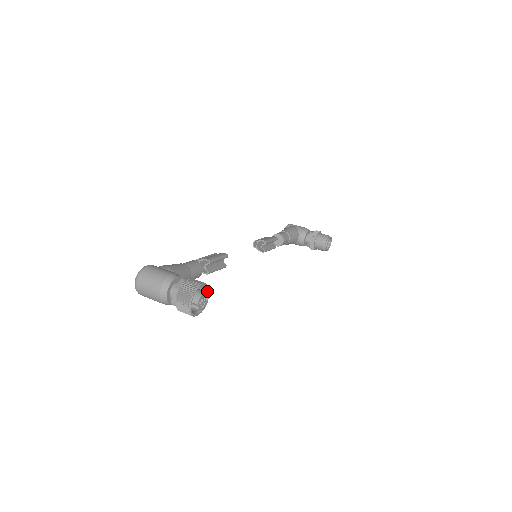
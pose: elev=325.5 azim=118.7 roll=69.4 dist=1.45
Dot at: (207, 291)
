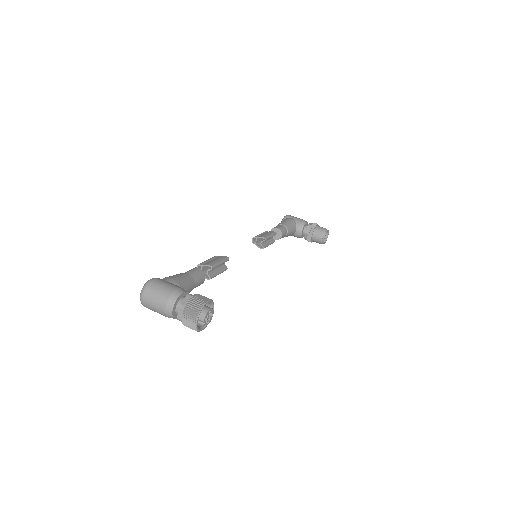
Dot at: (212, 306)
